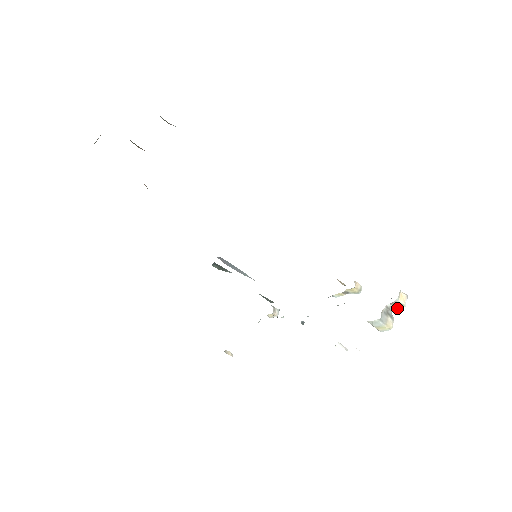
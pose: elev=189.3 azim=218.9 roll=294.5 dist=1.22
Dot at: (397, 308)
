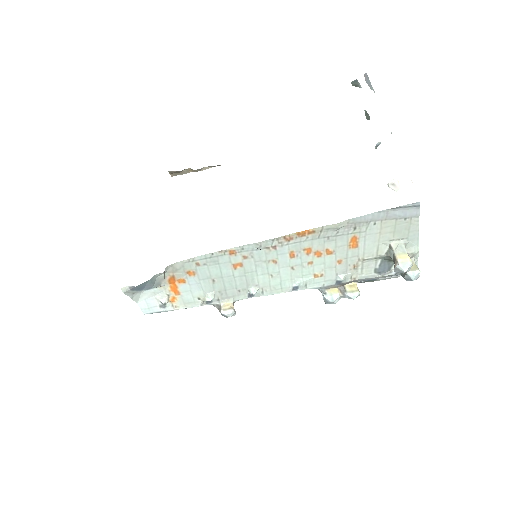
Dot at: (412, 270)
